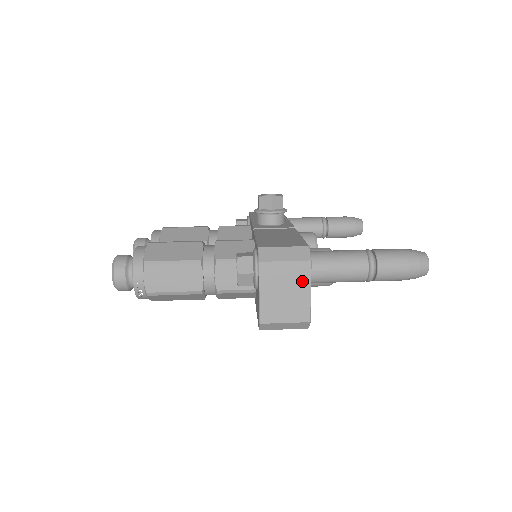
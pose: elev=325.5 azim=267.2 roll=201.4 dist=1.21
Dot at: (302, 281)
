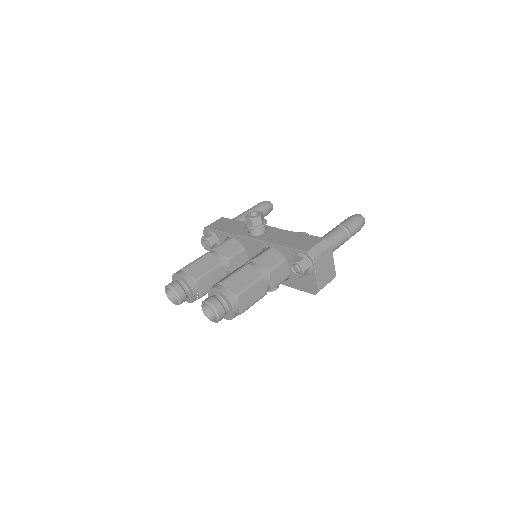
Dot at: (330, 258)
